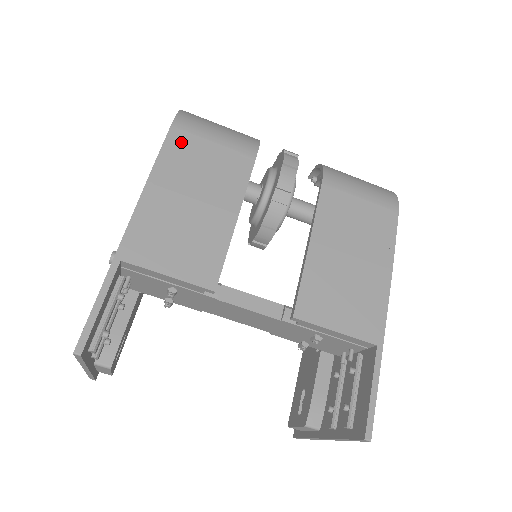
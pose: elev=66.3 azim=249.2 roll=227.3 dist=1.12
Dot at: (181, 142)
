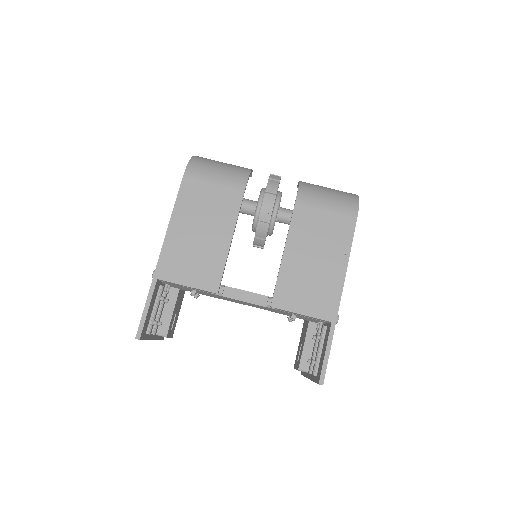
Dot at: (191, 188)
